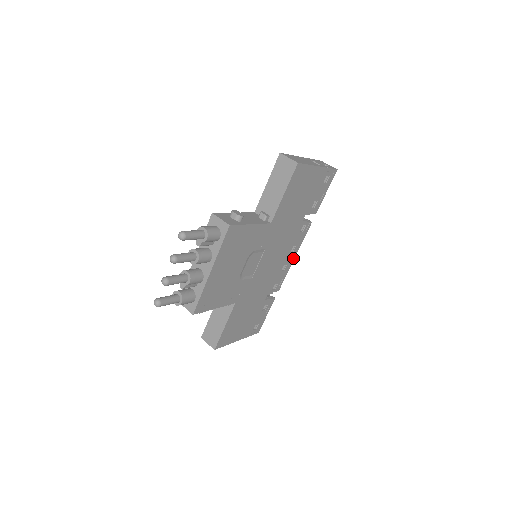
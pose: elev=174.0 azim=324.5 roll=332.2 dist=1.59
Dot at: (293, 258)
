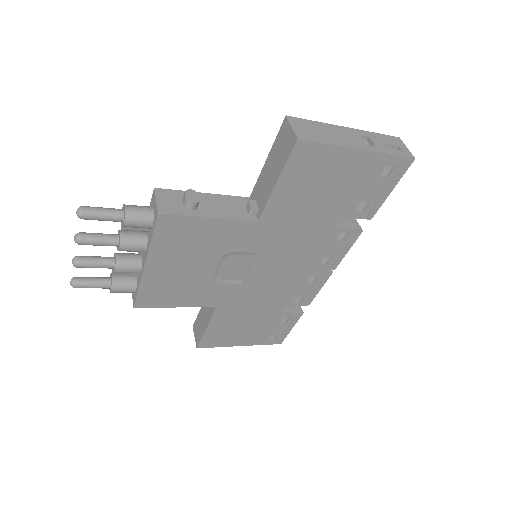
Dot at: (331, 271)
